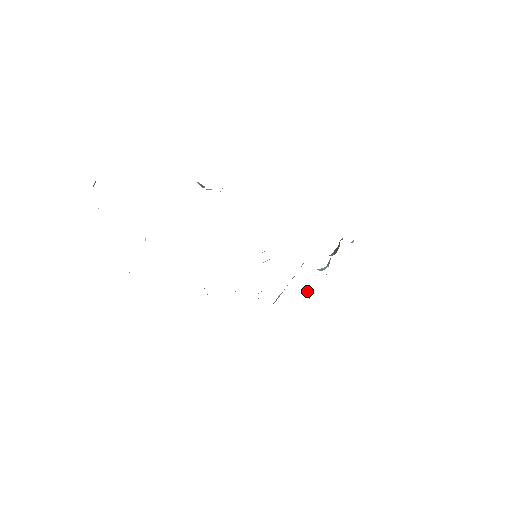
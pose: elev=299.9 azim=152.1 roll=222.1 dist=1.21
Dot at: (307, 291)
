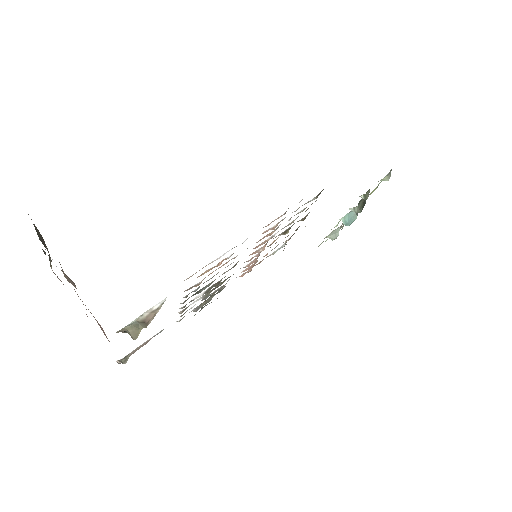
Dot at: occluded
